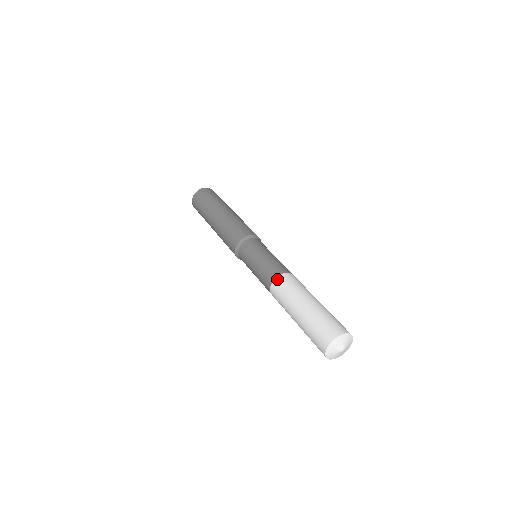
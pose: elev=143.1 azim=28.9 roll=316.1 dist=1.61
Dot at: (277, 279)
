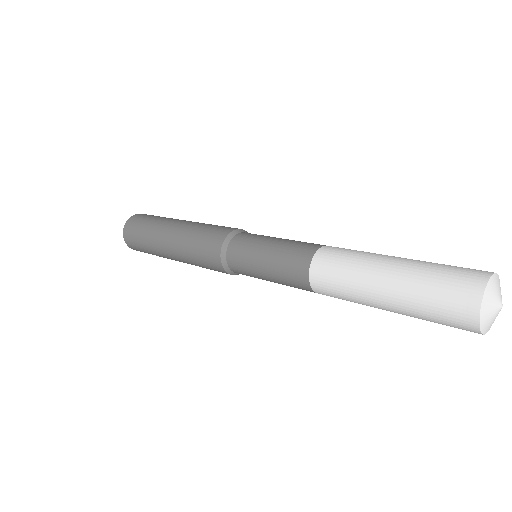
Dot at: (326, 246)
